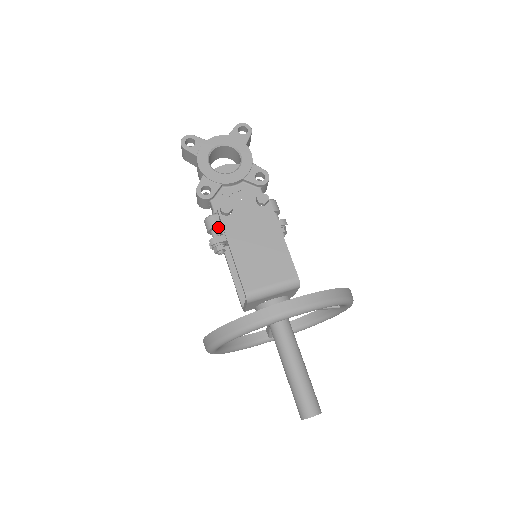
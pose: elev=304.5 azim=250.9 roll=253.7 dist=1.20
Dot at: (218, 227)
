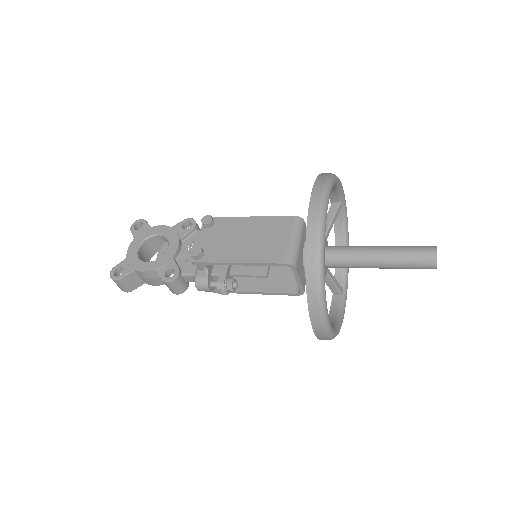
Dot at: (210, 277)
